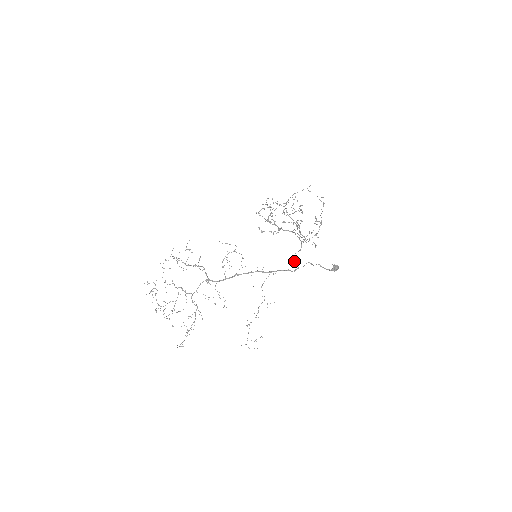
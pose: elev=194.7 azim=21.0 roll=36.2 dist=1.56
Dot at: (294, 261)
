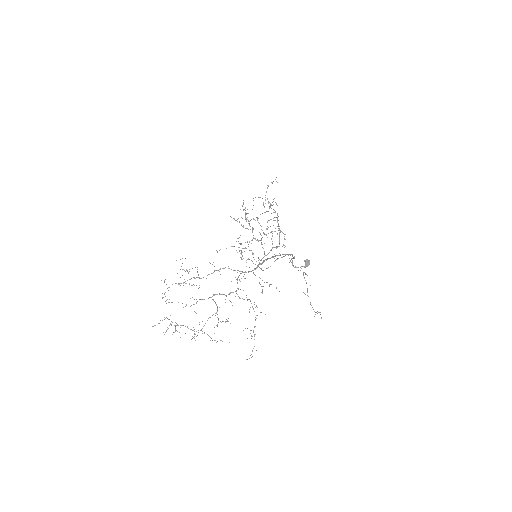
Dot at: (284, 256)
